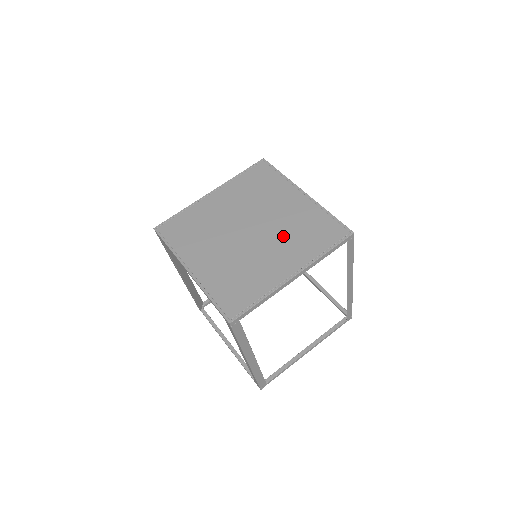
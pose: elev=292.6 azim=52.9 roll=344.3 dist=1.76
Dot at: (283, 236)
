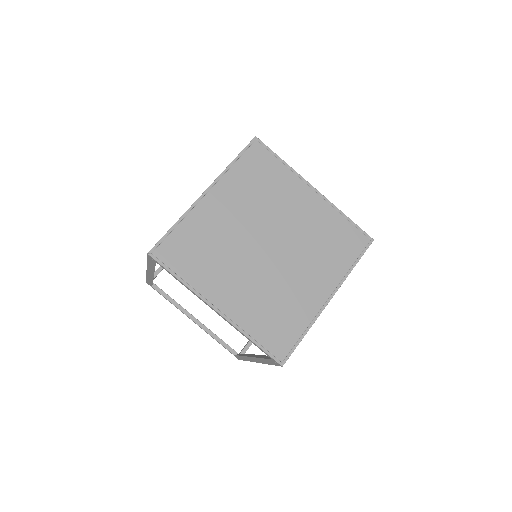
Dot at: (308, 251)
